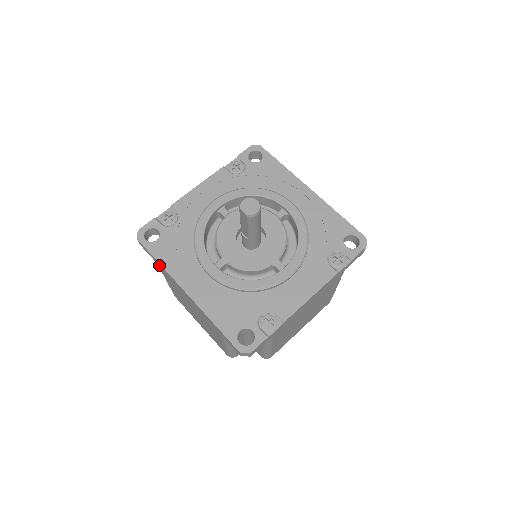
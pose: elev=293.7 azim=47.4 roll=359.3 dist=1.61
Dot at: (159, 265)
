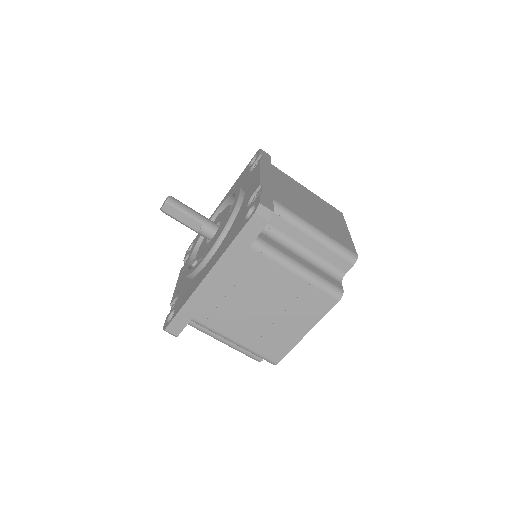
Dot at: (191, 313)
